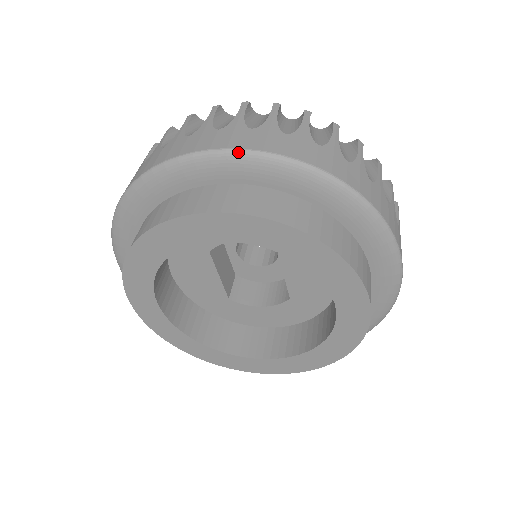
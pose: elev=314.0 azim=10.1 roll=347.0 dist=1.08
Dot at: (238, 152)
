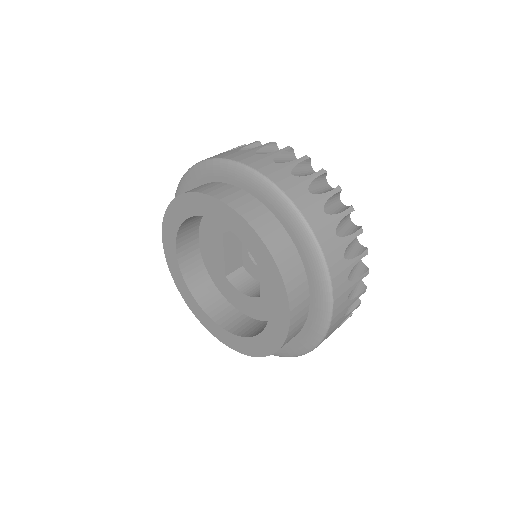
Dot at: (252, 170)
